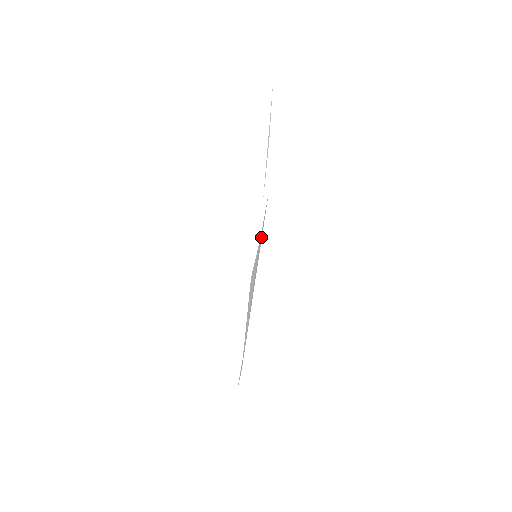
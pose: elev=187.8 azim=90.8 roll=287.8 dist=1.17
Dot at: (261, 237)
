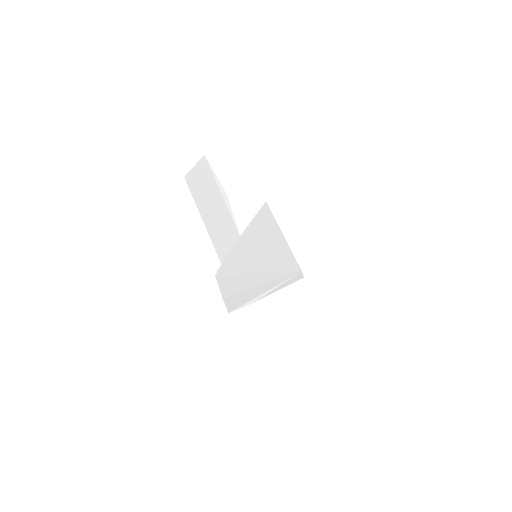
Dot at: (233, 282)
